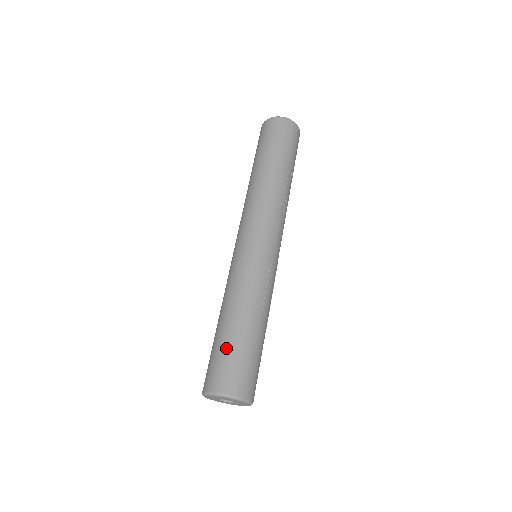
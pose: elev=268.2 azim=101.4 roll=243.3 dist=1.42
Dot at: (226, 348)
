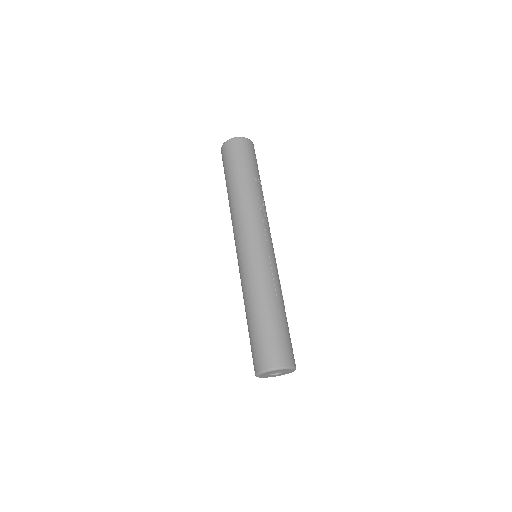
Dot at: (260, 334)
